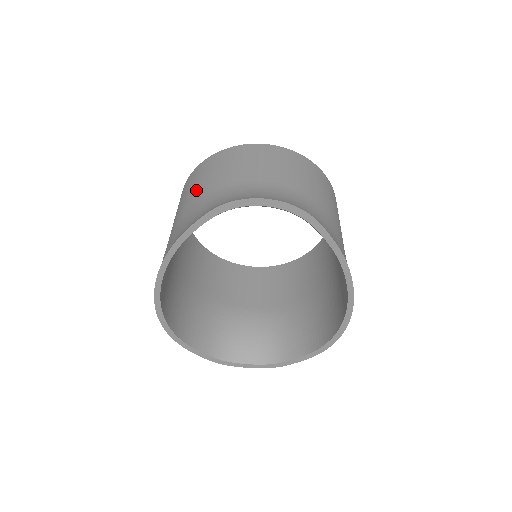
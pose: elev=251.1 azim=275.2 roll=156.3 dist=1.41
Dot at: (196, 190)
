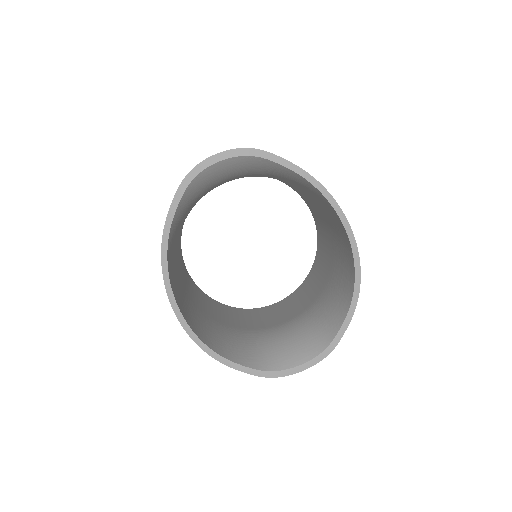
Dot at: occluded
